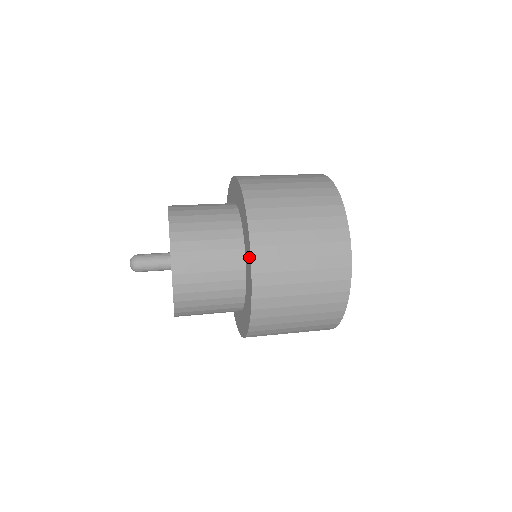
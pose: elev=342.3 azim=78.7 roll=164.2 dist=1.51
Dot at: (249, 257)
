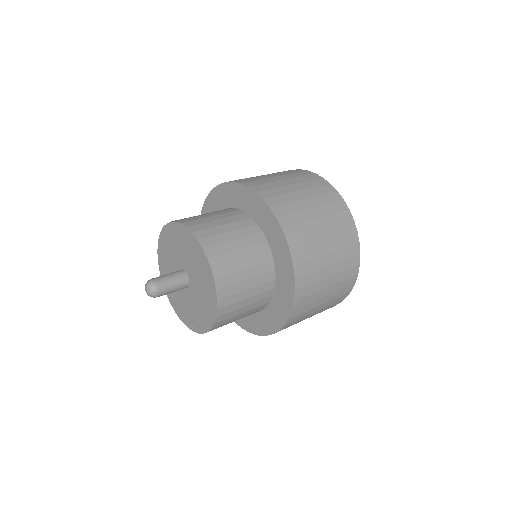
Dot at: (277, 229)
